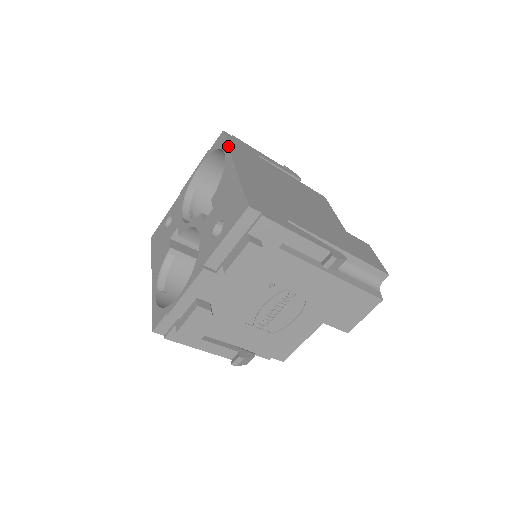
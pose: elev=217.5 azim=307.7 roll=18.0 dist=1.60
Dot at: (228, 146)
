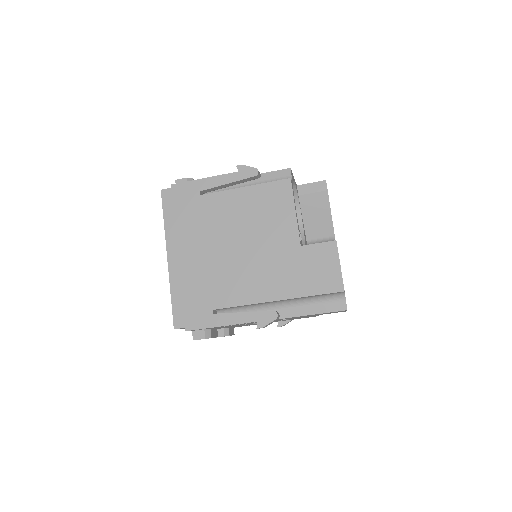
Dot at: (164, 225)
